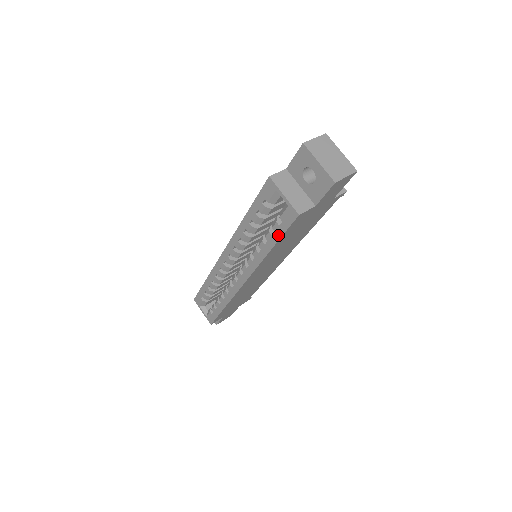
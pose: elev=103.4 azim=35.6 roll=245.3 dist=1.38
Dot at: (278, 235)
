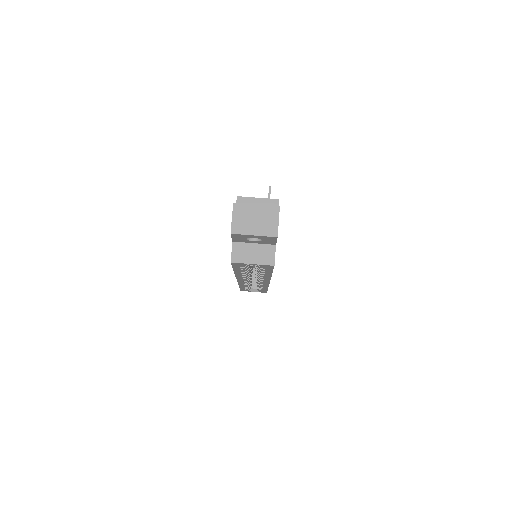
Dot at: (269, 271)
